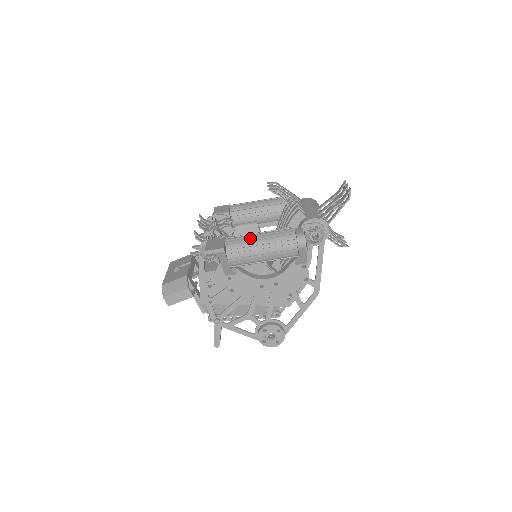
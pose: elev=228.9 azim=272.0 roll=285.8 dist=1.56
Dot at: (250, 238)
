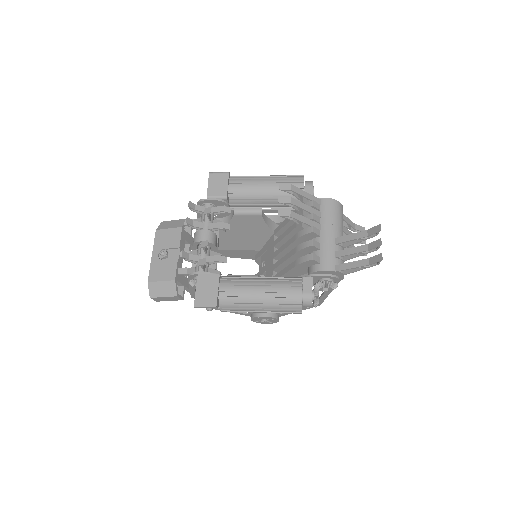
Dot at: (248, 295)
